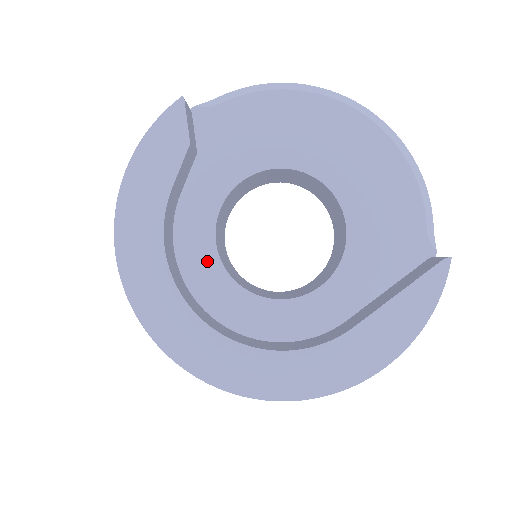
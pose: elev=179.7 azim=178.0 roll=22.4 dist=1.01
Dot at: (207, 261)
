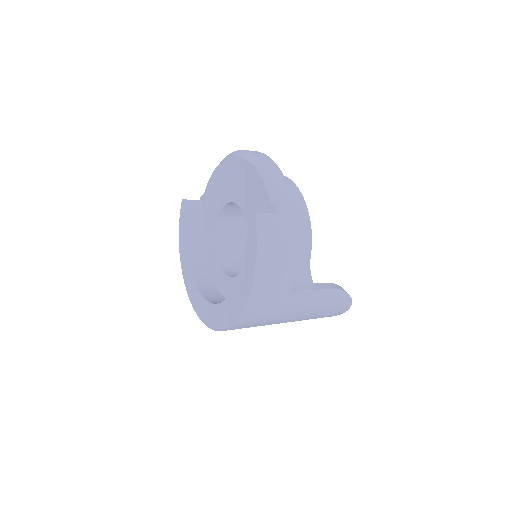
Dot at: (217, 269)
